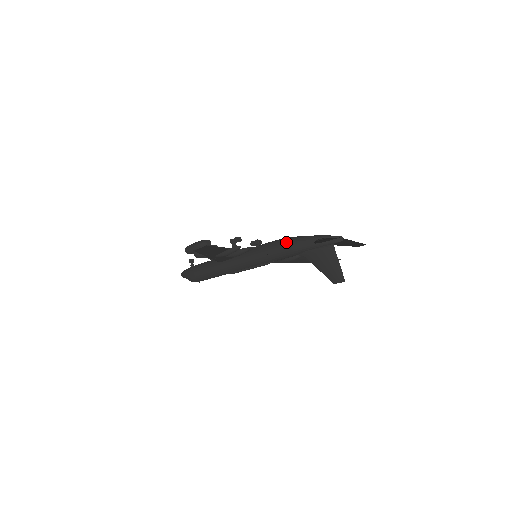
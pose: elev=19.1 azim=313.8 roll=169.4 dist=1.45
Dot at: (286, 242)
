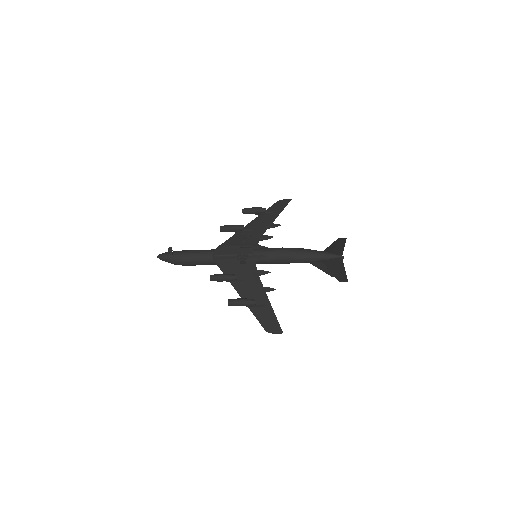
Dot at: (295, 260)
